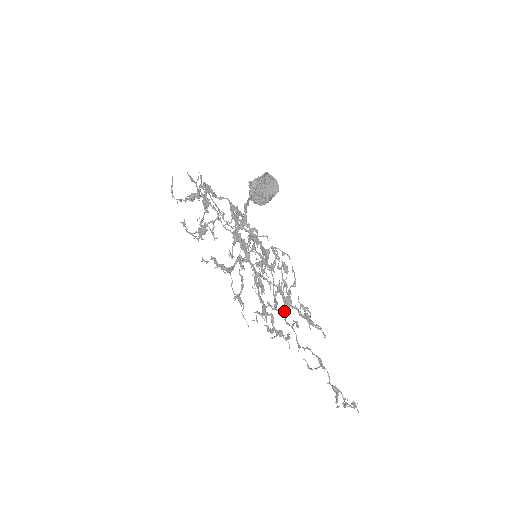
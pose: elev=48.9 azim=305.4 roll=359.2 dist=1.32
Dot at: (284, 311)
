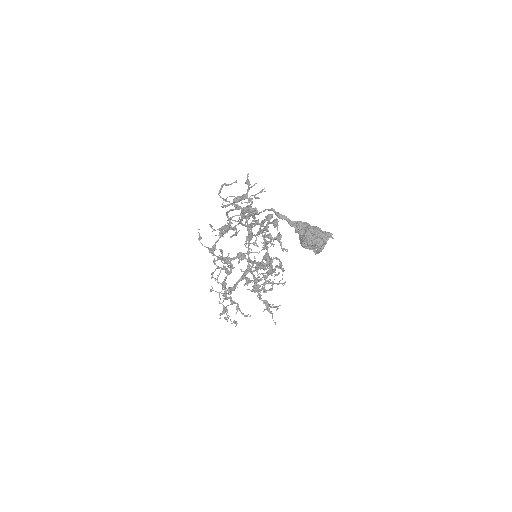
Dot at: occluded
